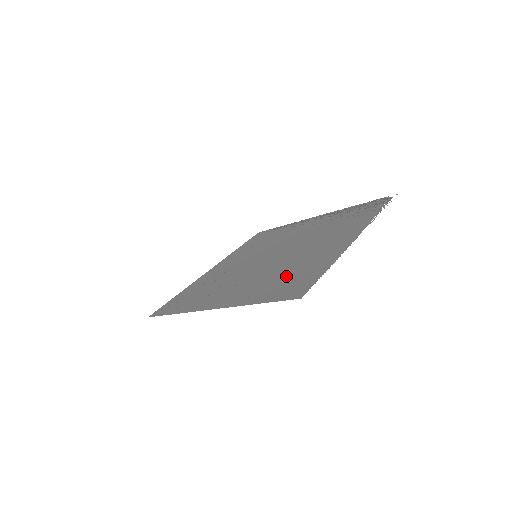
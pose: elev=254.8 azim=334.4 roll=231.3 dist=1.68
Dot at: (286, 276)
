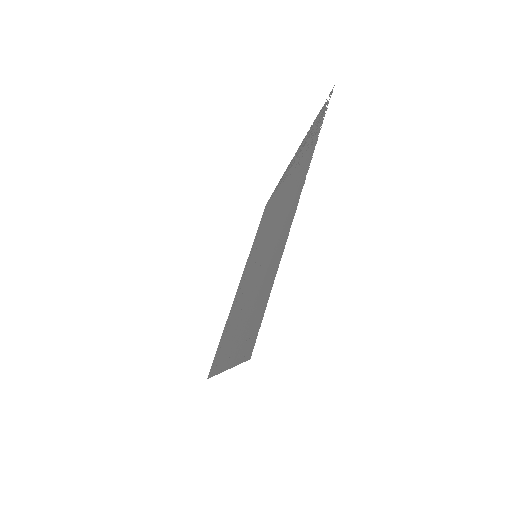
Dot at: (255, 304)
